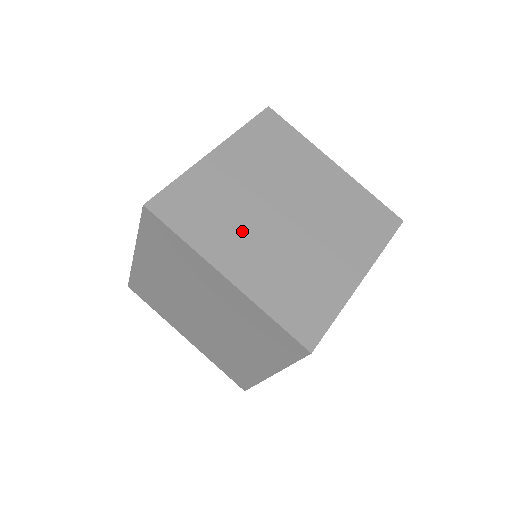
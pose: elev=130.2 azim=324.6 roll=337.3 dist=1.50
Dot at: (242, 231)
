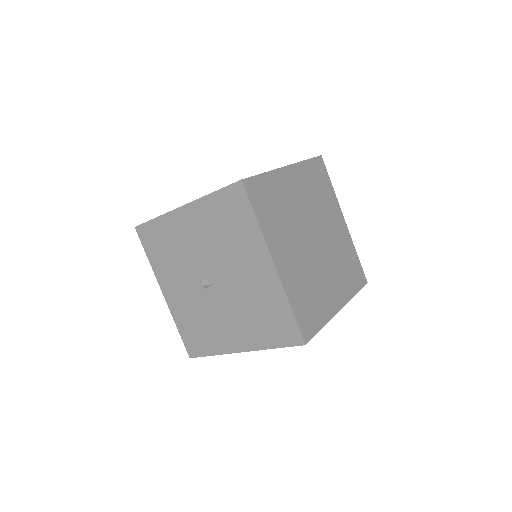
Dot at: (321, 281)
